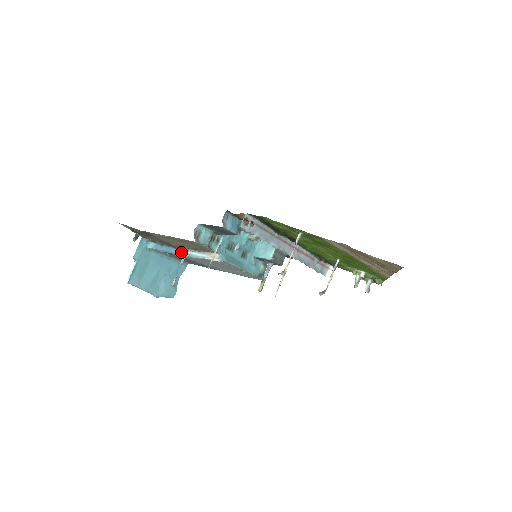
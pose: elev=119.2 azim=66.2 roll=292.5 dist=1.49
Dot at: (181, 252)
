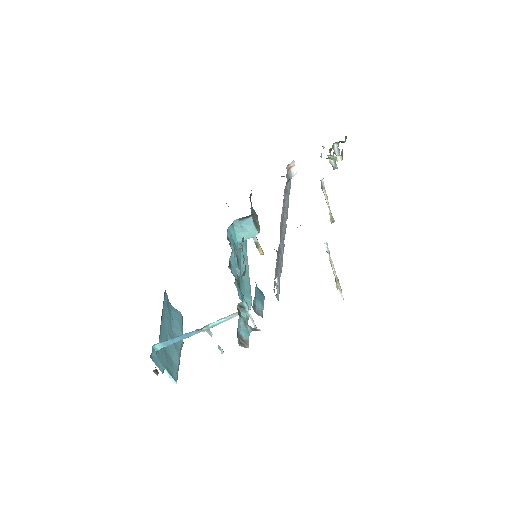
Dot at: (201, 331)
